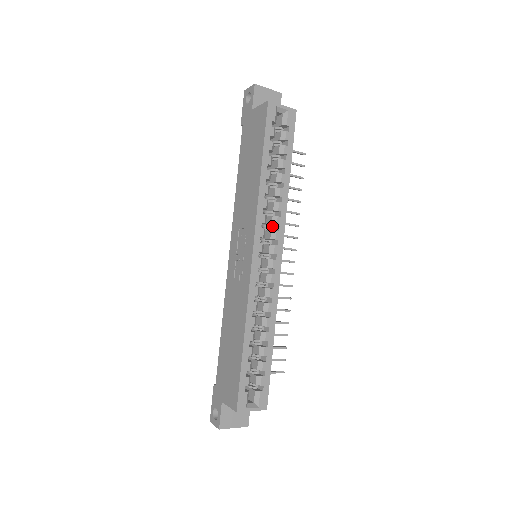
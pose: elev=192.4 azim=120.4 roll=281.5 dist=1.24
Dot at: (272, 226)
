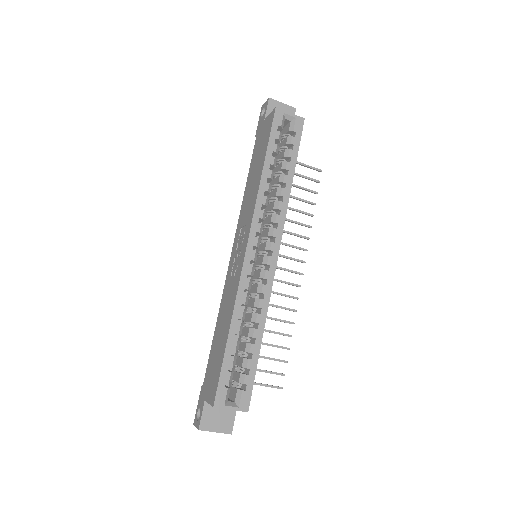
Dot at: (271, 224)
